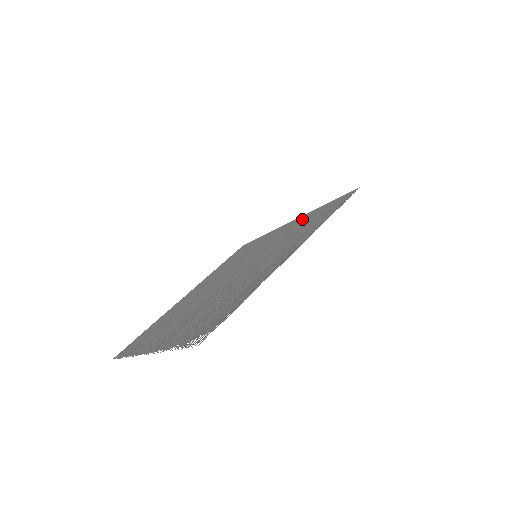
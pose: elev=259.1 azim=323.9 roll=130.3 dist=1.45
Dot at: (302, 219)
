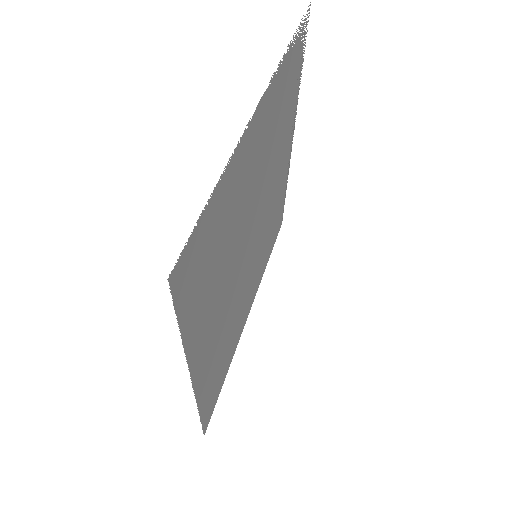
Dot at: (261, 271)
